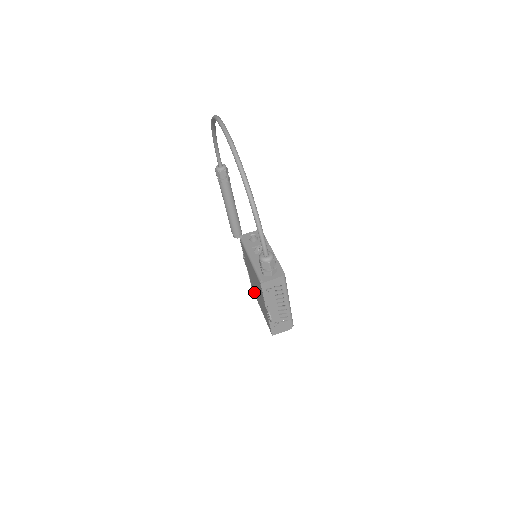
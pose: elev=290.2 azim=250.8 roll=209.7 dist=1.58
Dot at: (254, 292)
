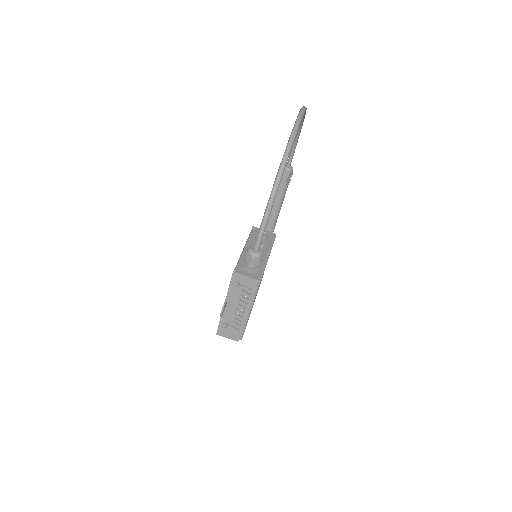
Dot at: occluded
